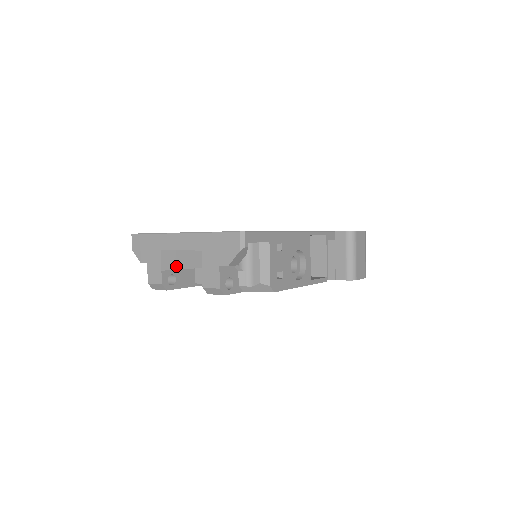
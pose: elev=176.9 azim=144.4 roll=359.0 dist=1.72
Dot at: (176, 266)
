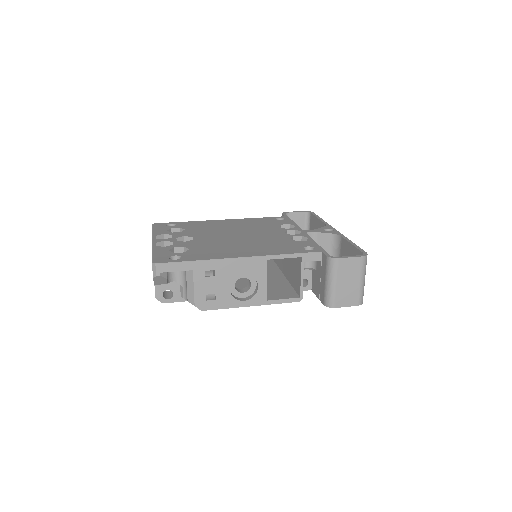
Dot at: occluded
